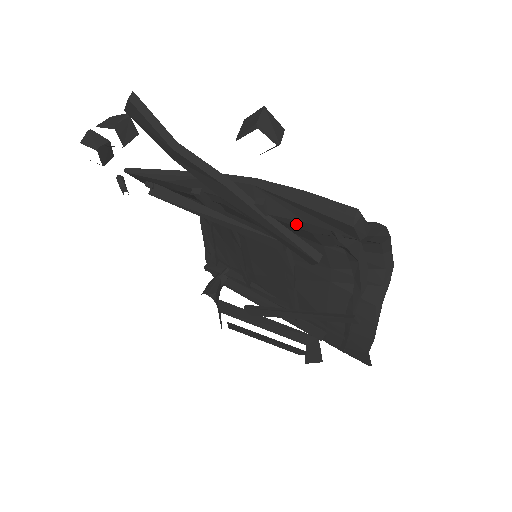
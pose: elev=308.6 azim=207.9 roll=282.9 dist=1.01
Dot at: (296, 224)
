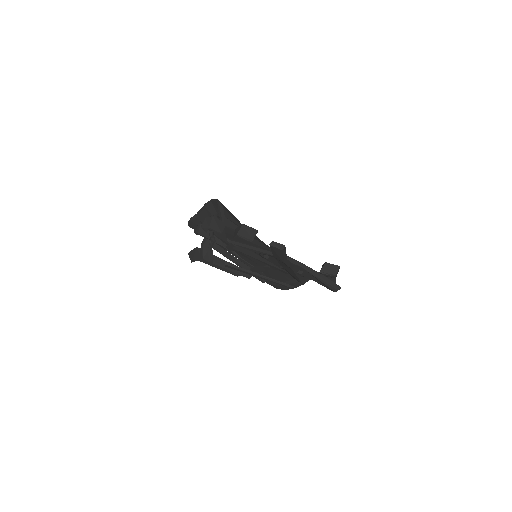
Dot at: (308, 278)
